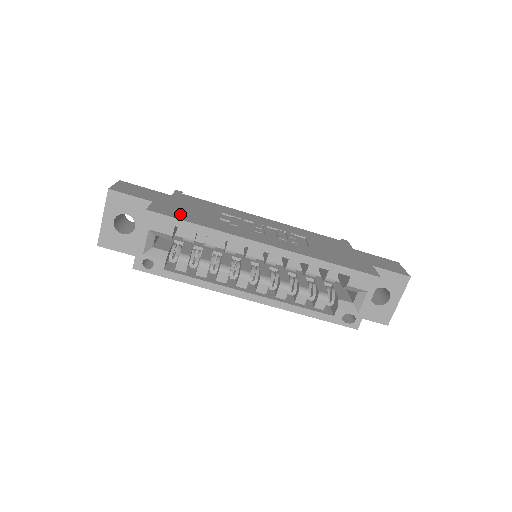
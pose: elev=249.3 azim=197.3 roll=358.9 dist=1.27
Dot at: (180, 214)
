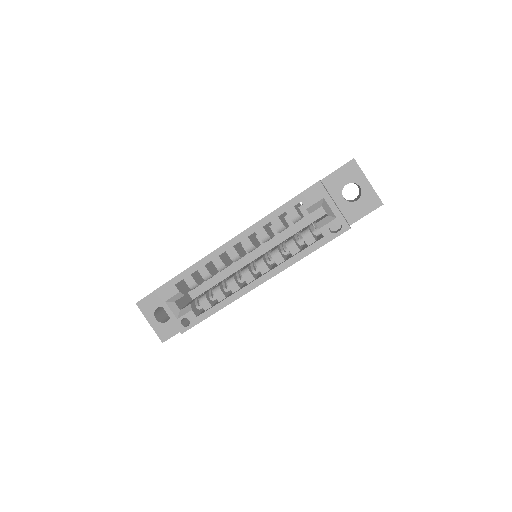
Dot at: occluded
